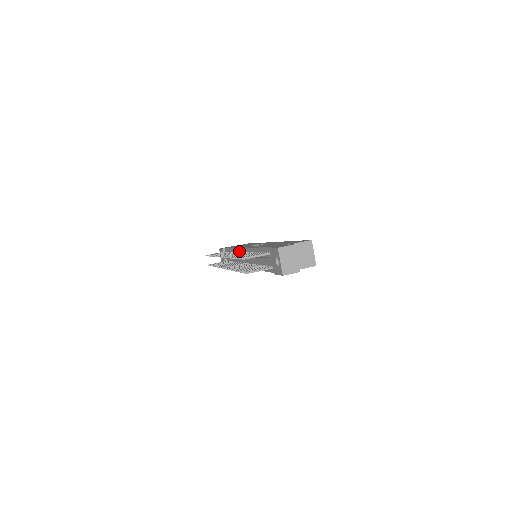
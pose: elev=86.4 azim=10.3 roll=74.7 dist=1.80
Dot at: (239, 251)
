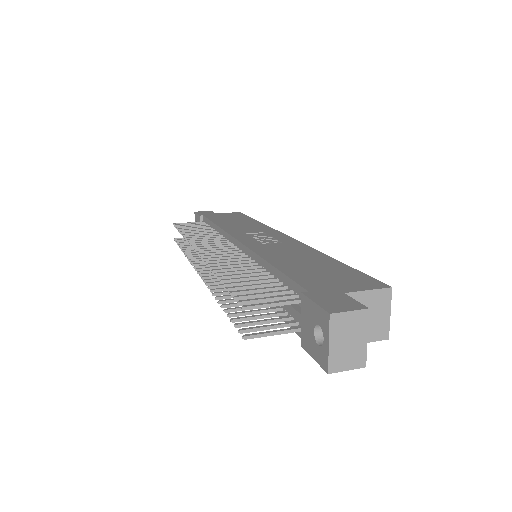
Dot at: (227, 238)
